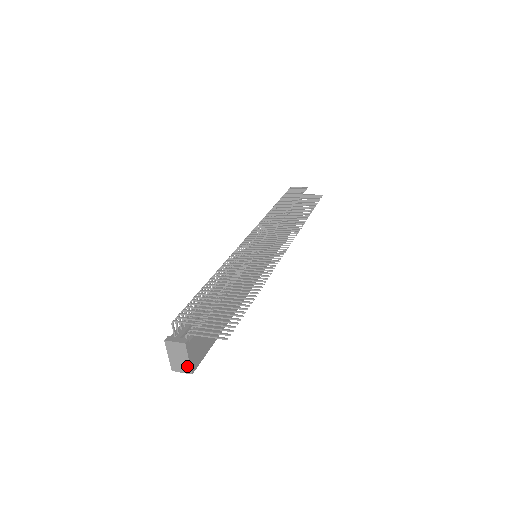
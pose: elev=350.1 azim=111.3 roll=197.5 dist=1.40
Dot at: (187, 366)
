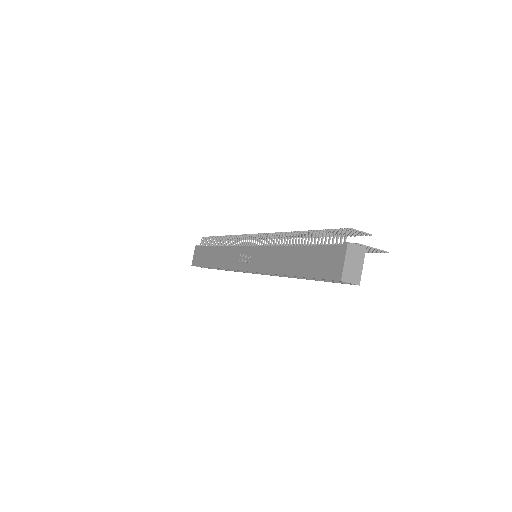
Dot at: (358, 275)
